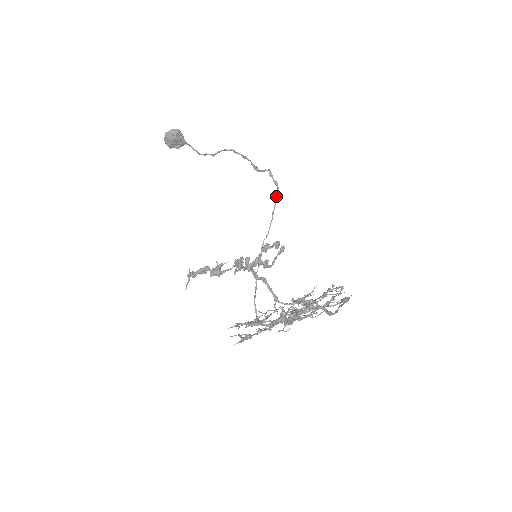
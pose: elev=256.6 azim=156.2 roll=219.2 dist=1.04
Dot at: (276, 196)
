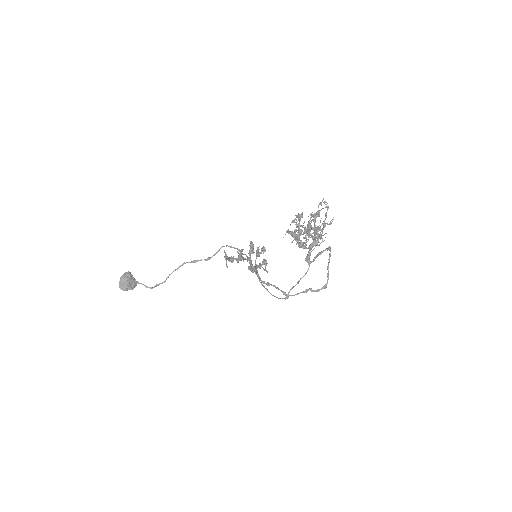
Dot at: occluded
